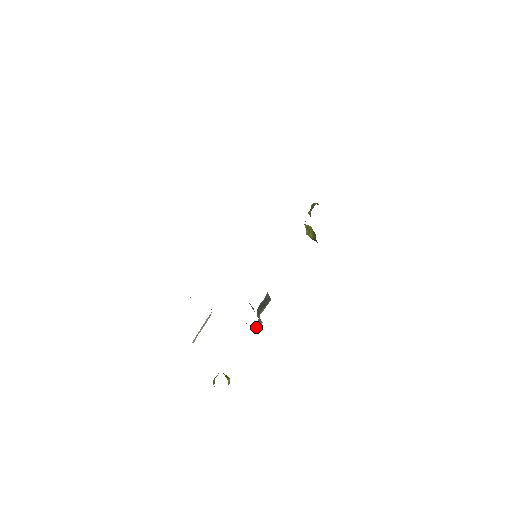
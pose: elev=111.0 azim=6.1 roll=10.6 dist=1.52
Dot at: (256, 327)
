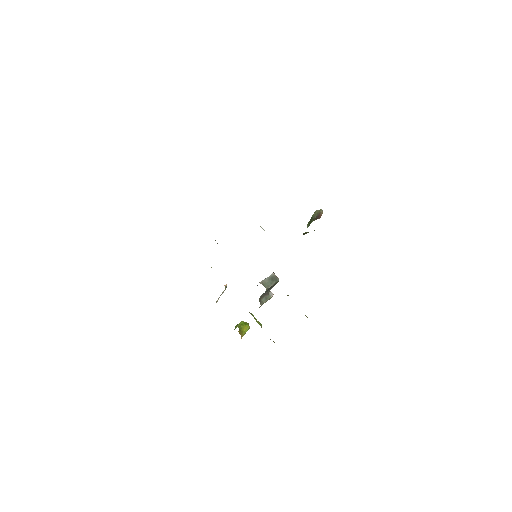
Dot at: occluded
